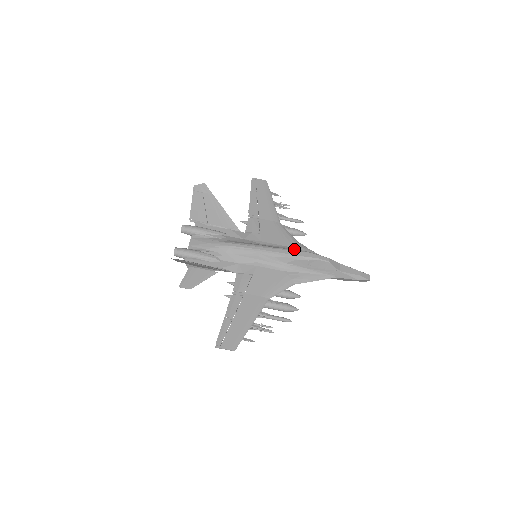
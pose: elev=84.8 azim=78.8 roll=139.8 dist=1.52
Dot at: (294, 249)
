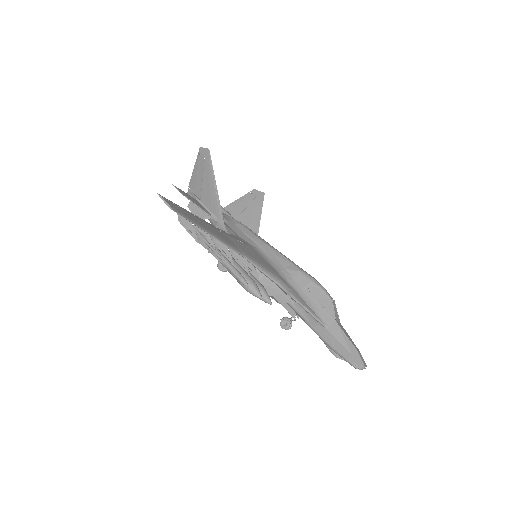
Dot at: occluded
